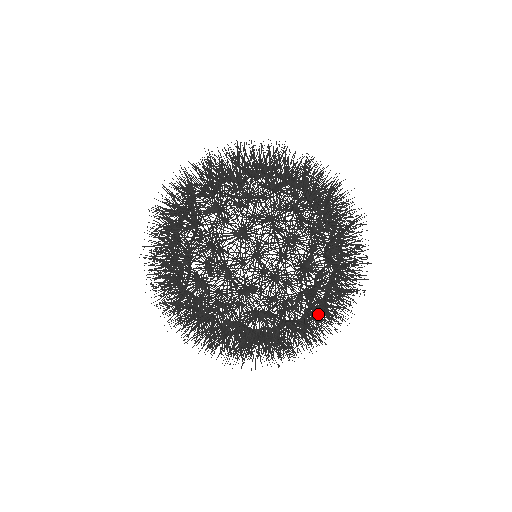
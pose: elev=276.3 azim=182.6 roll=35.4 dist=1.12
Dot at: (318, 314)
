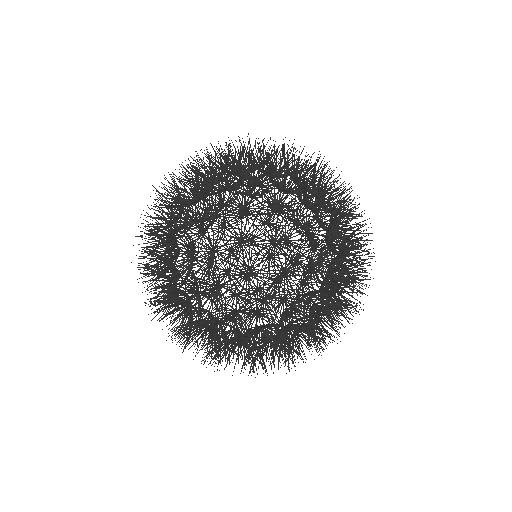
Dot at: (331, 212)
